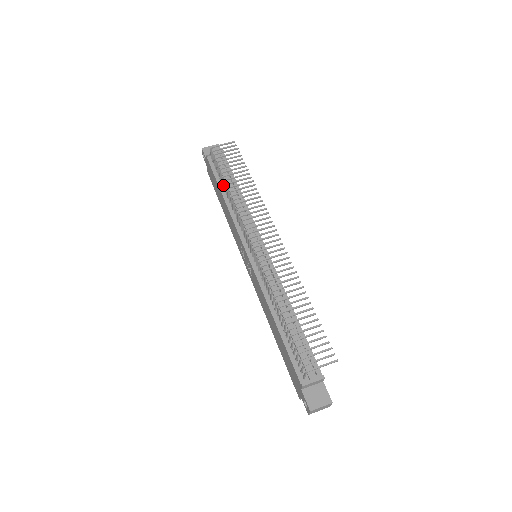
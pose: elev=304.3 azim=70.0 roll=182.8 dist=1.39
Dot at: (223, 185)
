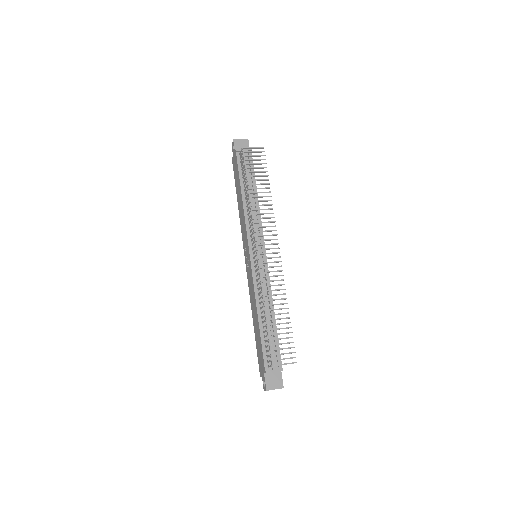
Dot at: (244, 185)
